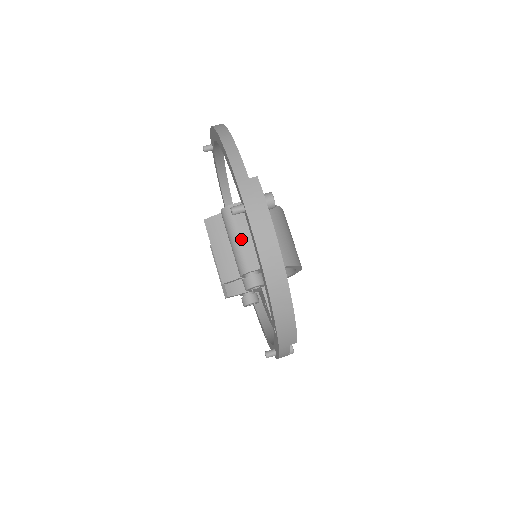
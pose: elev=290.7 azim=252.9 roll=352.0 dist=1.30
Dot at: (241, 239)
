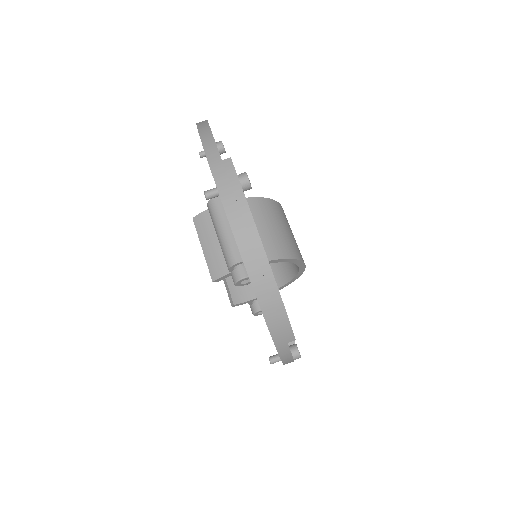
Dot at: (227, 231)
